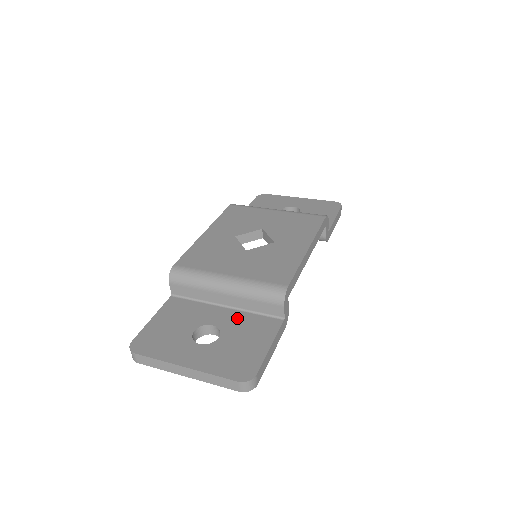
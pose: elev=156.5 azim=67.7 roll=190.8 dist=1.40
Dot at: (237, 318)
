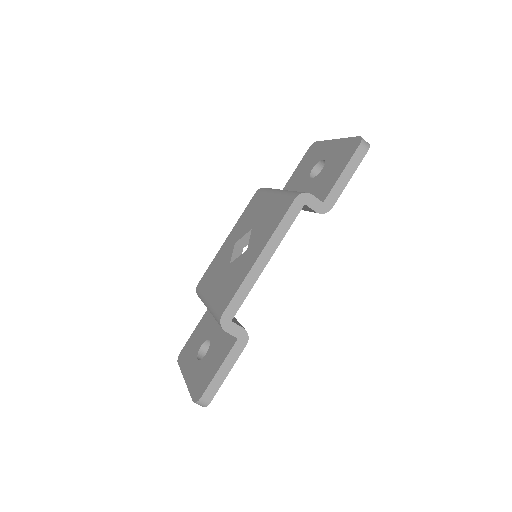
Dot at: (220, 334)
